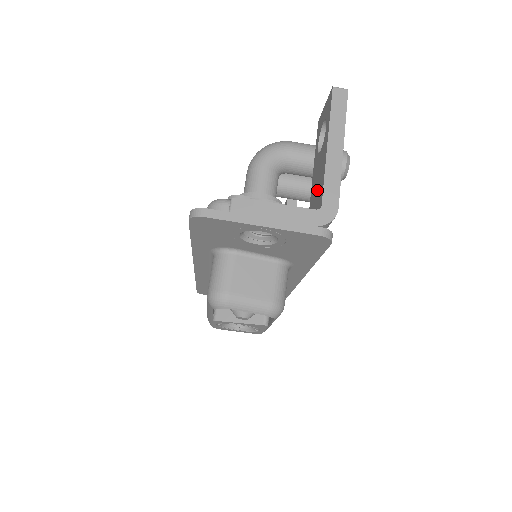
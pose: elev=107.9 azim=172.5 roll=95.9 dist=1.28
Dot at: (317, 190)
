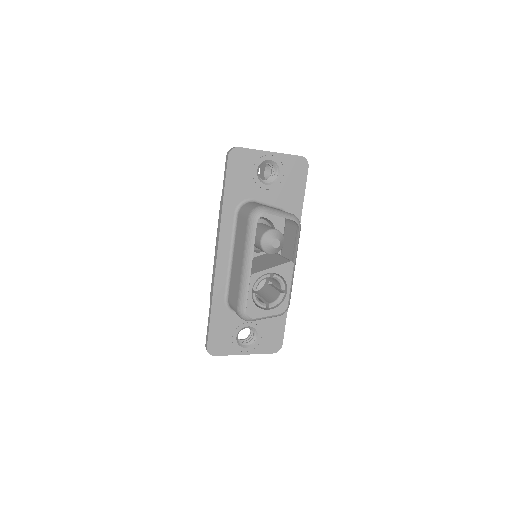
Dot at: occluded
